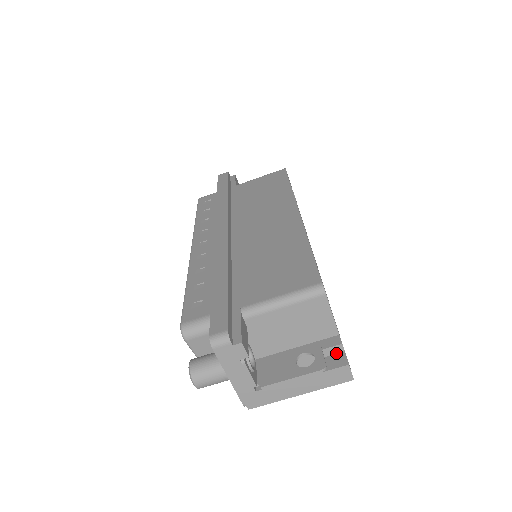
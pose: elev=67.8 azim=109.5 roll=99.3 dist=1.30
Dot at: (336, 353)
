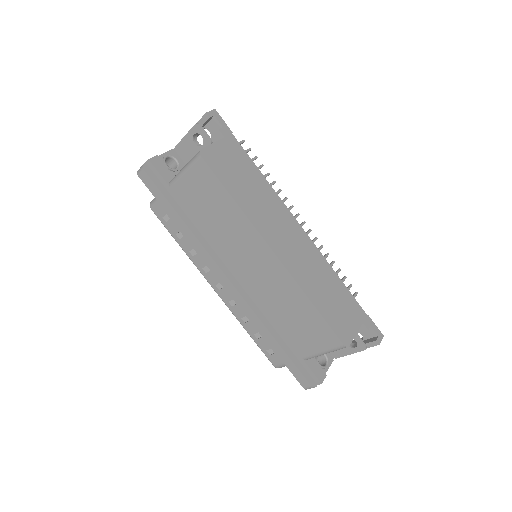
Dot at: occluded
